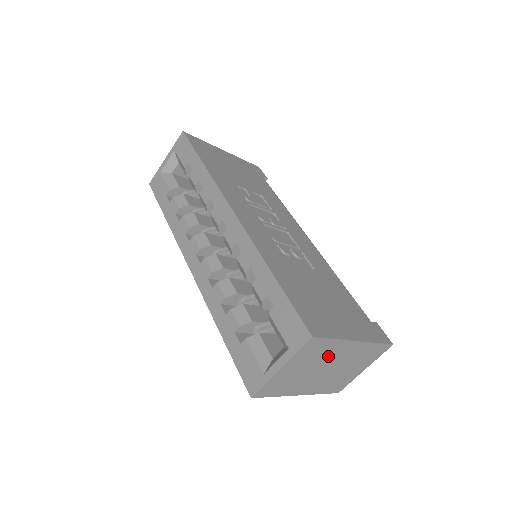
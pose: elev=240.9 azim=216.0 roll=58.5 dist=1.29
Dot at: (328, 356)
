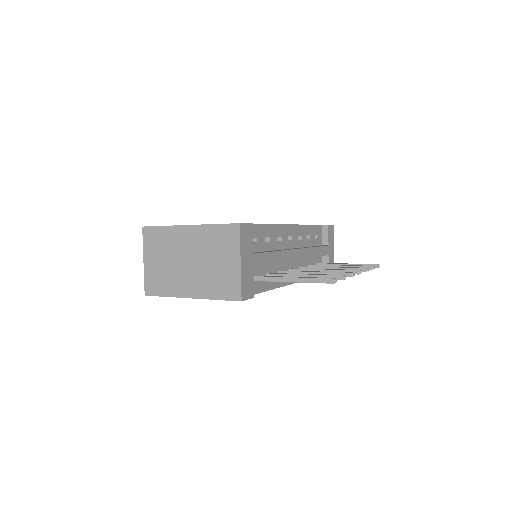
Dot at: (175, 245)
